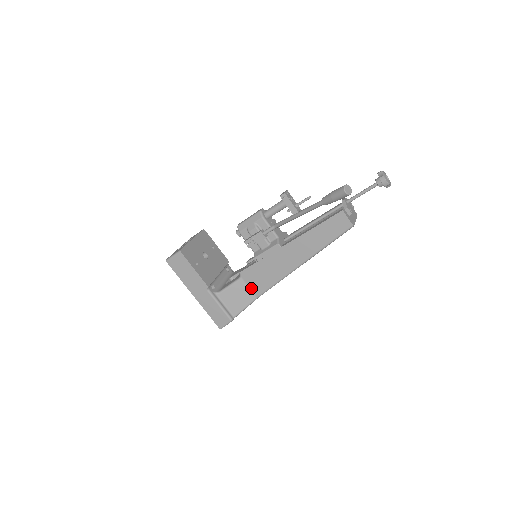
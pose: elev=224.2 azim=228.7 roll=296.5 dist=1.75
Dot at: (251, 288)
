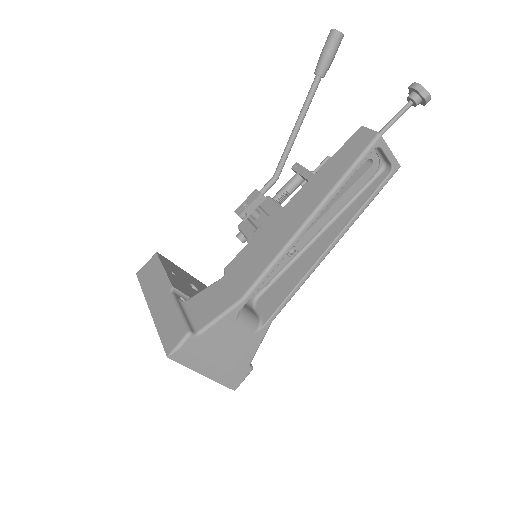
Dot at: (235, 286)
